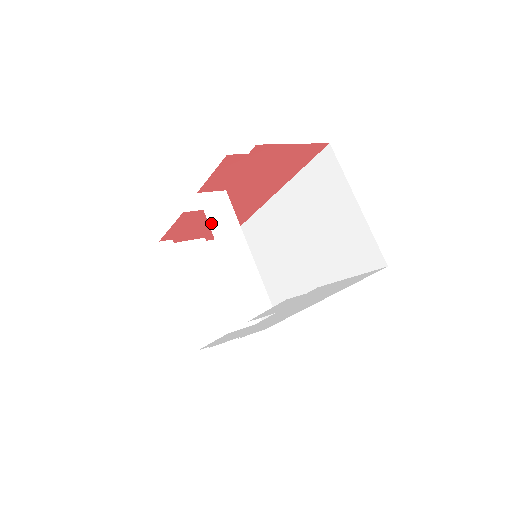
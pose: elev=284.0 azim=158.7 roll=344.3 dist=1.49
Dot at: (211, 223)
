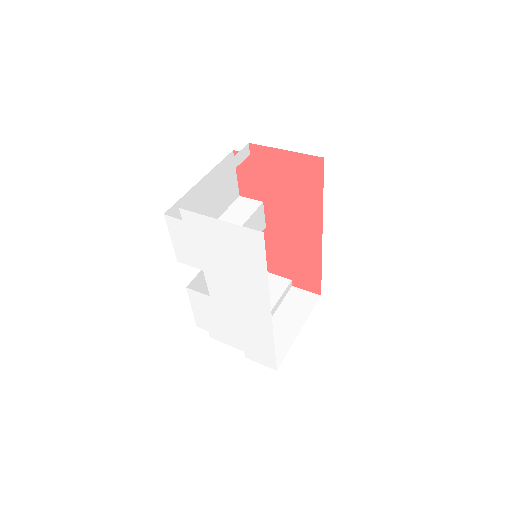
Dot at: (228, 211)
